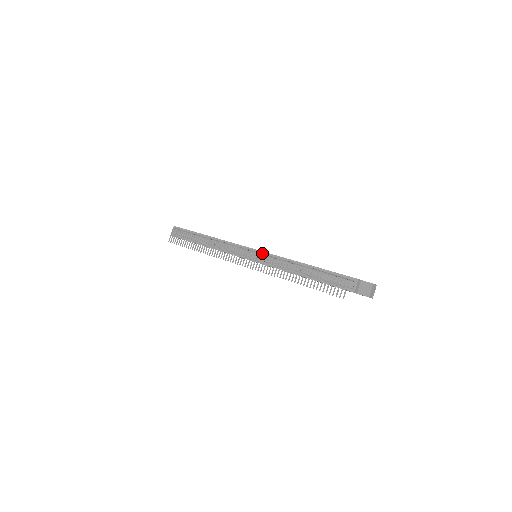
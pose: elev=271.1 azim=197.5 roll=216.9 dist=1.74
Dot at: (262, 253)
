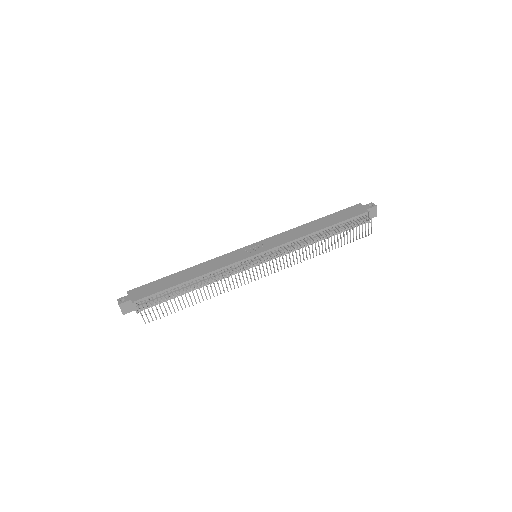
Dot at: (269, 251)
